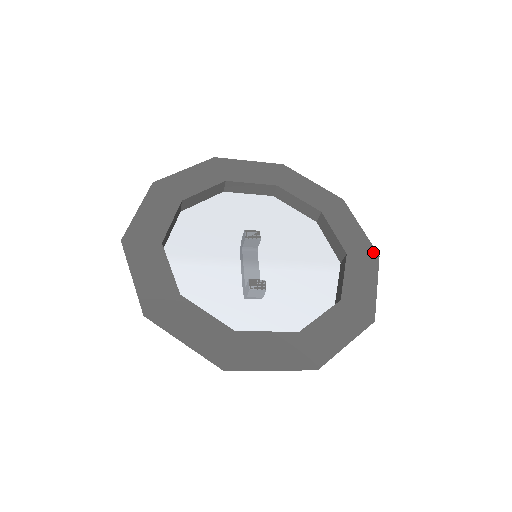
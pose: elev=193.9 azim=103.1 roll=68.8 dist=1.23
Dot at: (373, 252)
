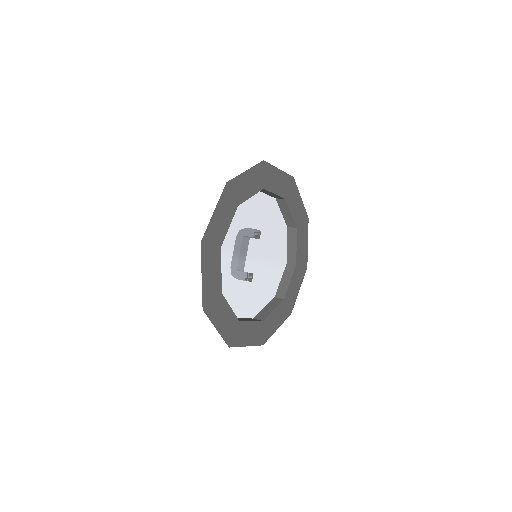
Dot at: (306, 264)
